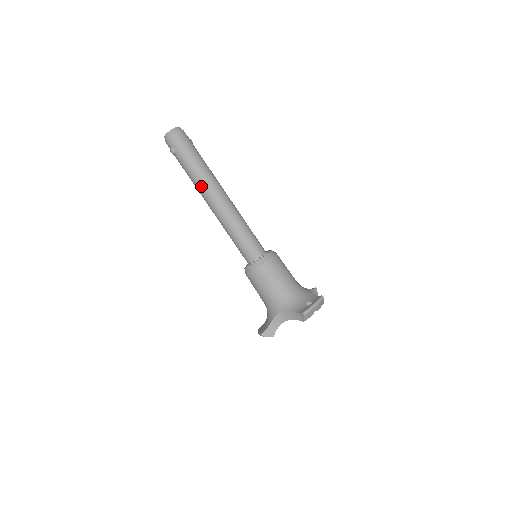
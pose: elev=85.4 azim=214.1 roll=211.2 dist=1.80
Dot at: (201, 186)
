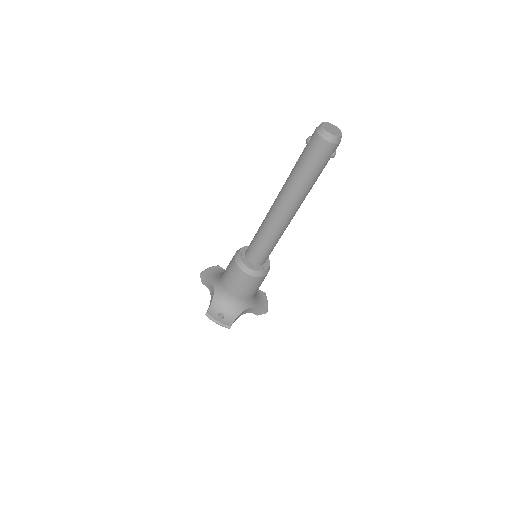
Dot at: (285, 186)
